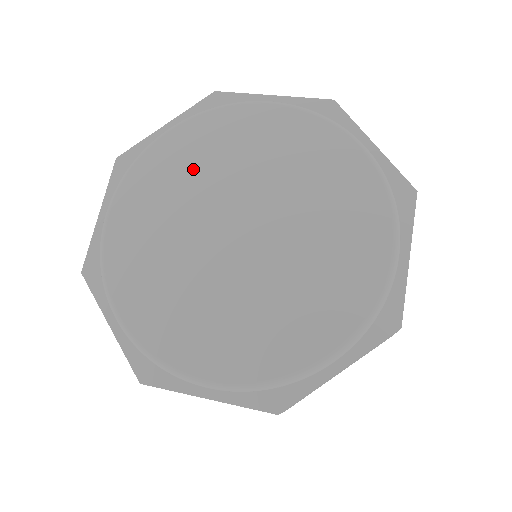
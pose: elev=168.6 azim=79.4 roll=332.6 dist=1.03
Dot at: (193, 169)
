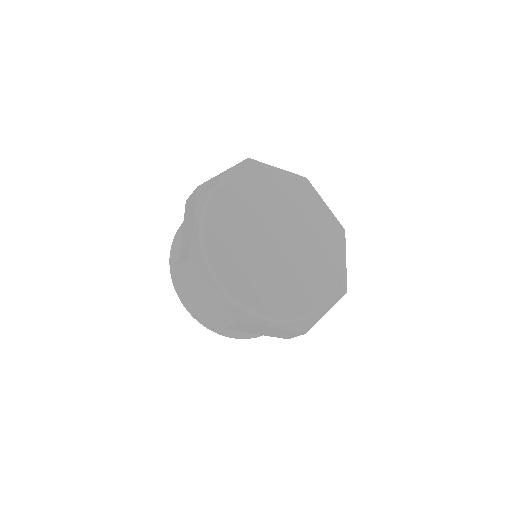
Dot at: (248, 202)
